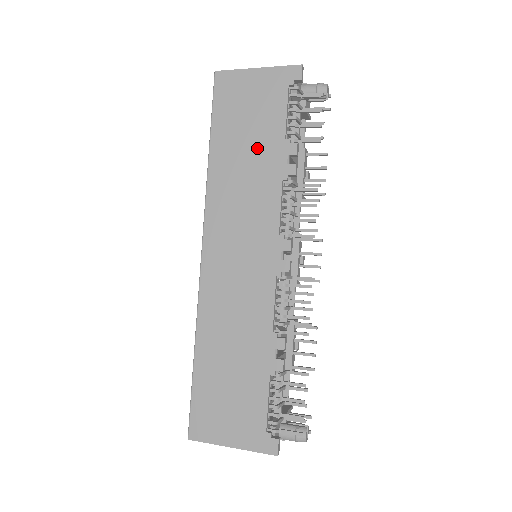
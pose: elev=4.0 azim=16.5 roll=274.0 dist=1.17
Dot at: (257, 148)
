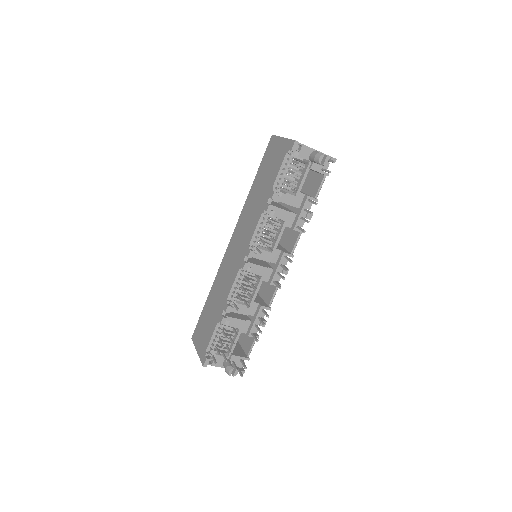
Dot at: (264, 189)
